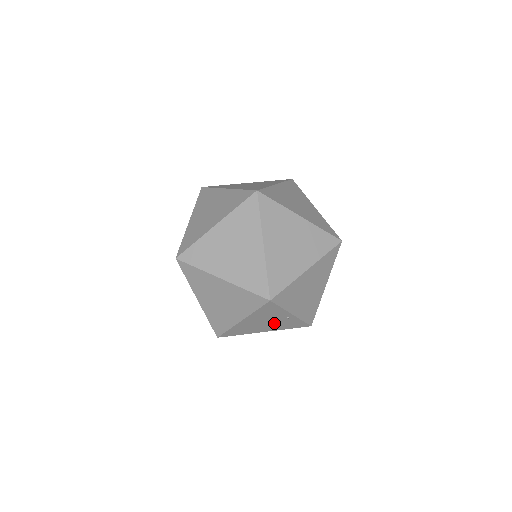
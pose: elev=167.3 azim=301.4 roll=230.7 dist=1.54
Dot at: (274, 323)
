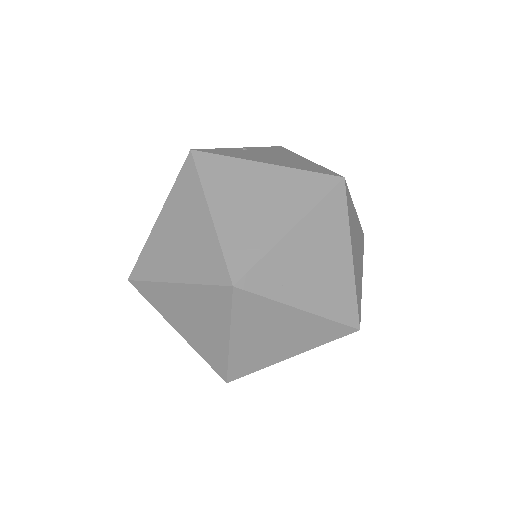
Dot at: occluded
